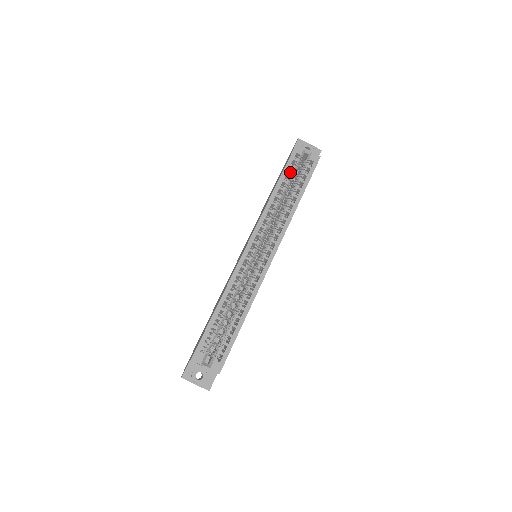
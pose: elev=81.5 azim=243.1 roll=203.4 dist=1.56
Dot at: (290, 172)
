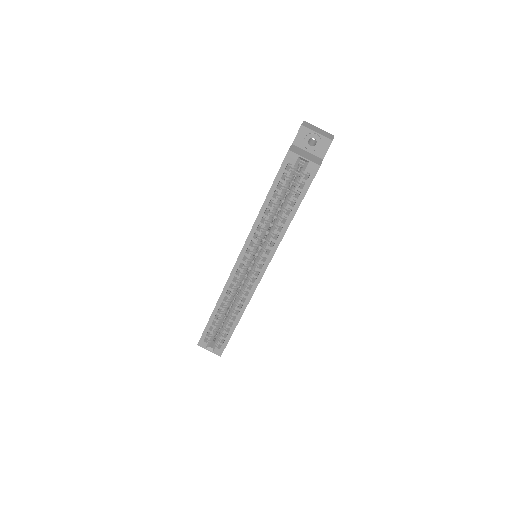
Dot at: (280, 187)
